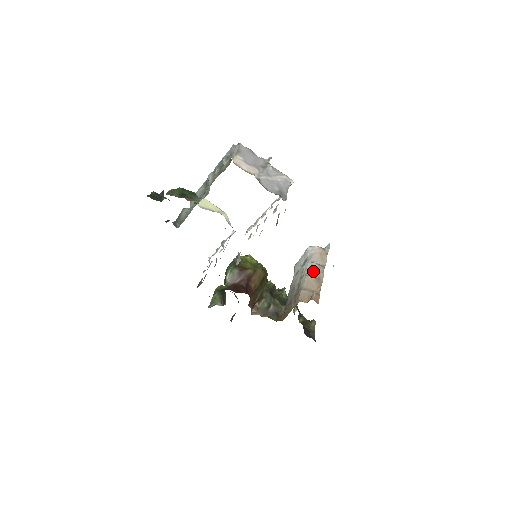
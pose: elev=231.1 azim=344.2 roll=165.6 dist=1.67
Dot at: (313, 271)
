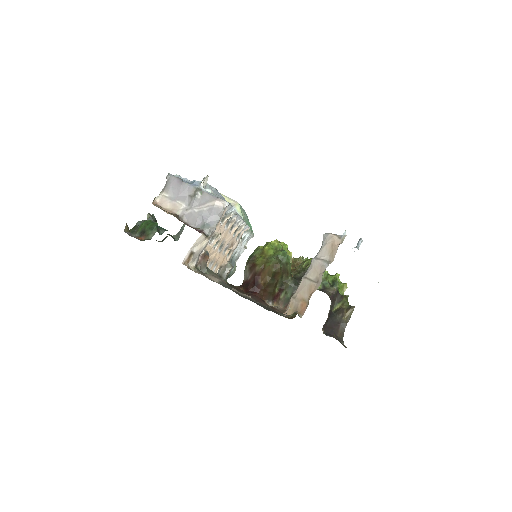
Dot at: (313, 271)
